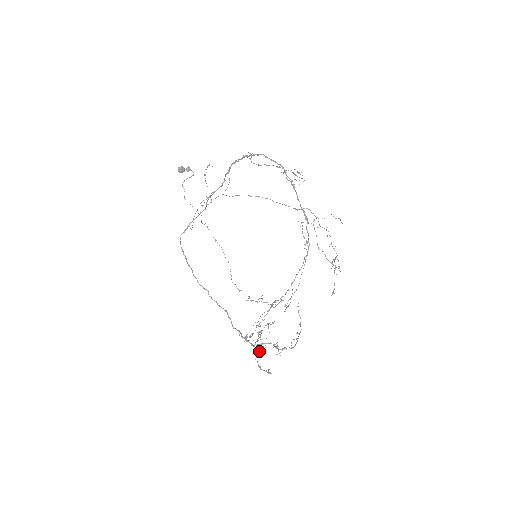
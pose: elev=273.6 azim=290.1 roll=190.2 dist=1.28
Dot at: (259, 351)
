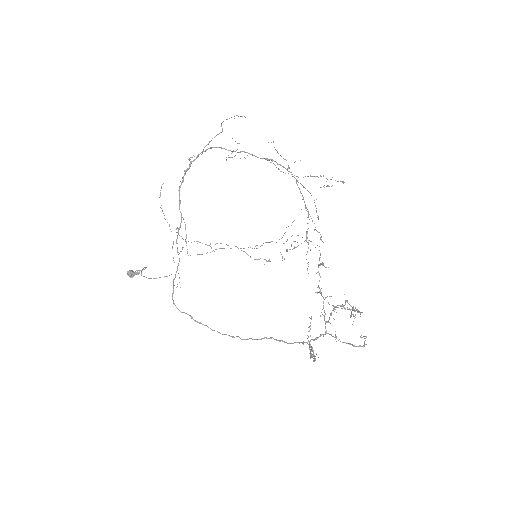
Dot at: occluded
